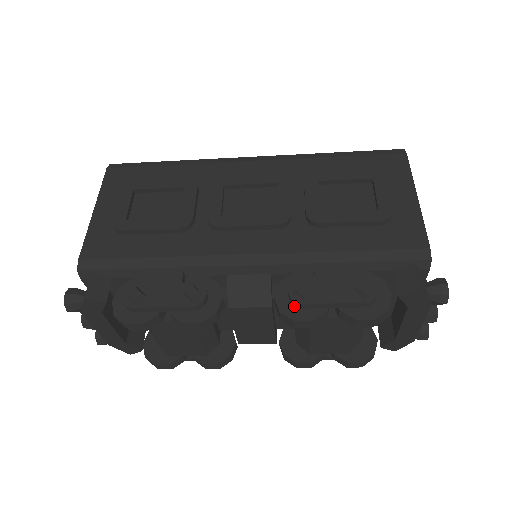
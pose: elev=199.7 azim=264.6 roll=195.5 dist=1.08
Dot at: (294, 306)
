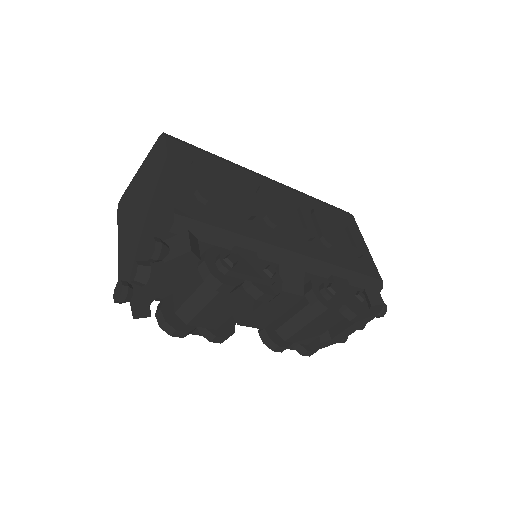
Dot at: (325, 298)
